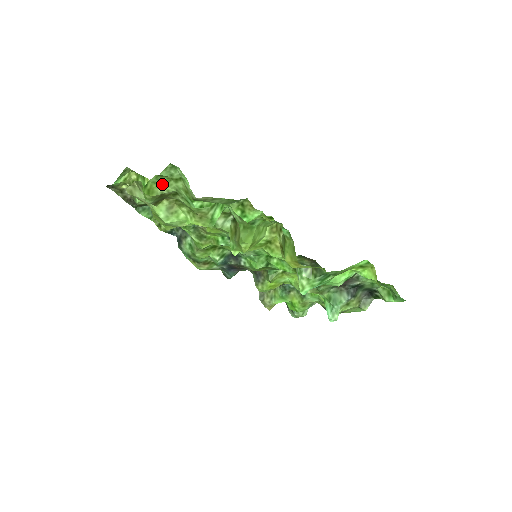
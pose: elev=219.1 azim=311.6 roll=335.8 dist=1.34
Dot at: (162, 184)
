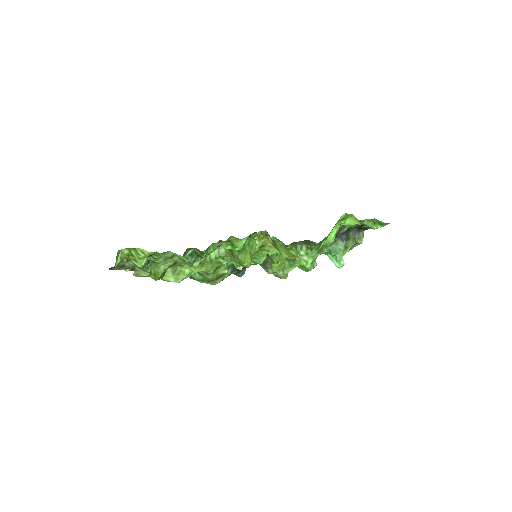
Dot at: (162, 265)
